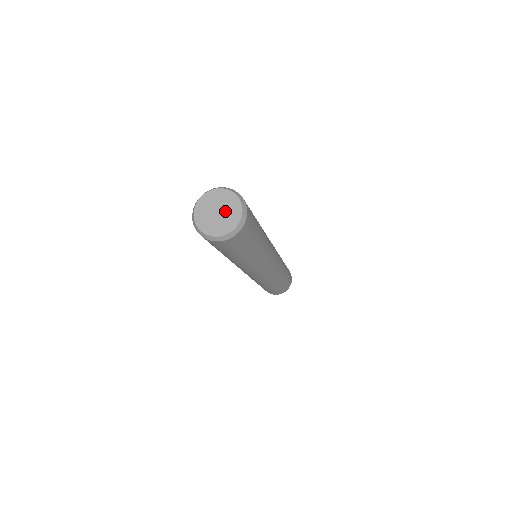
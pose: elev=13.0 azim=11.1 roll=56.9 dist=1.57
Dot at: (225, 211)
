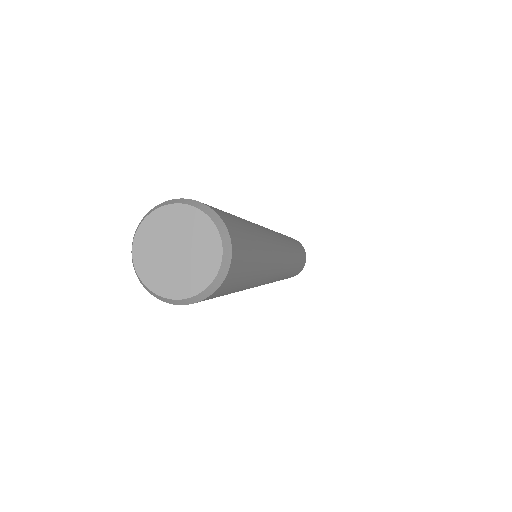
Dot at: (189, 248)
